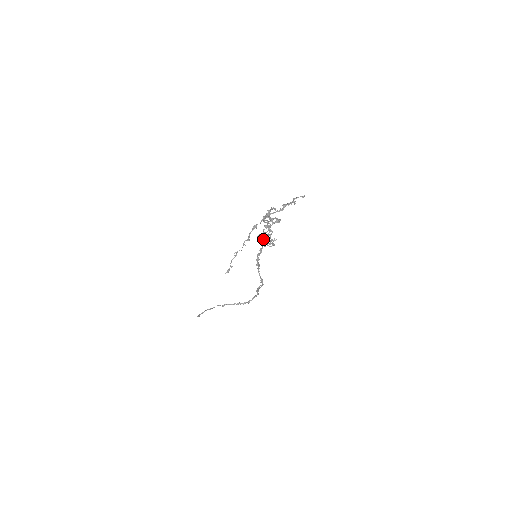
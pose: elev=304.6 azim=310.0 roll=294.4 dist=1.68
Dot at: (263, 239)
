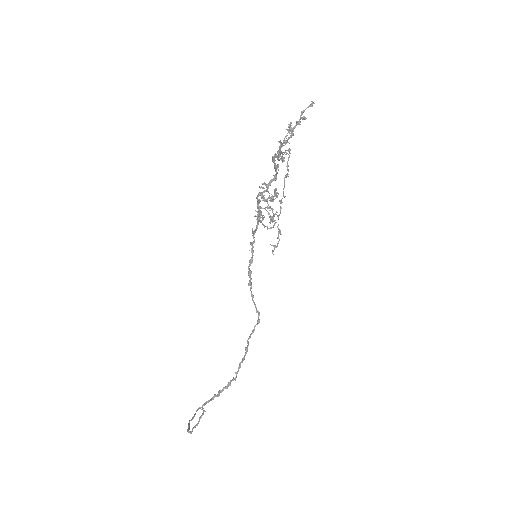
Dot at: (263, 217)
